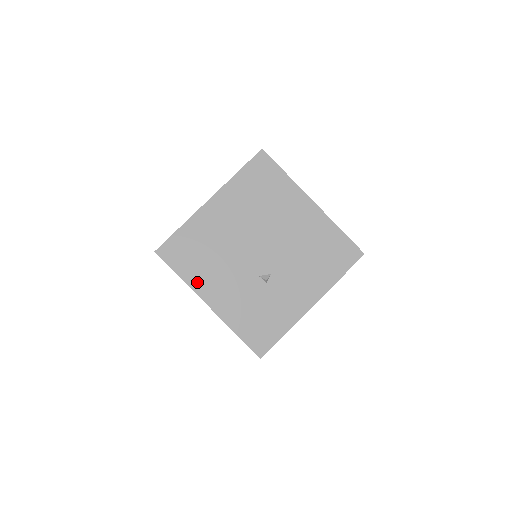
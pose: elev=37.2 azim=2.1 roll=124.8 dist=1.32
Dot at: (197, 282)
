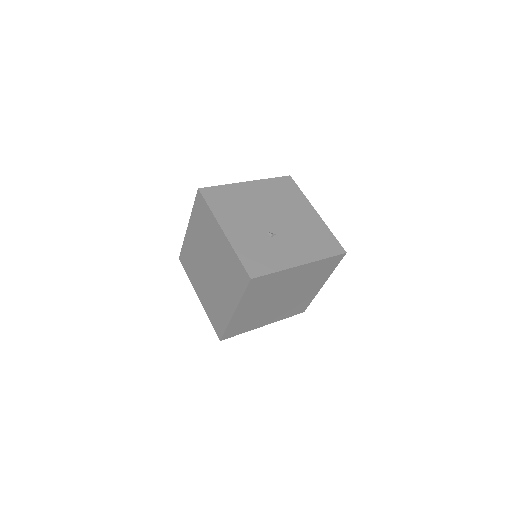
Dot at: (221, 215)
